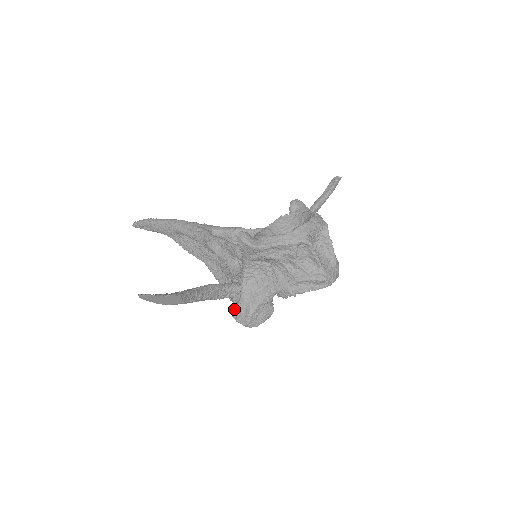
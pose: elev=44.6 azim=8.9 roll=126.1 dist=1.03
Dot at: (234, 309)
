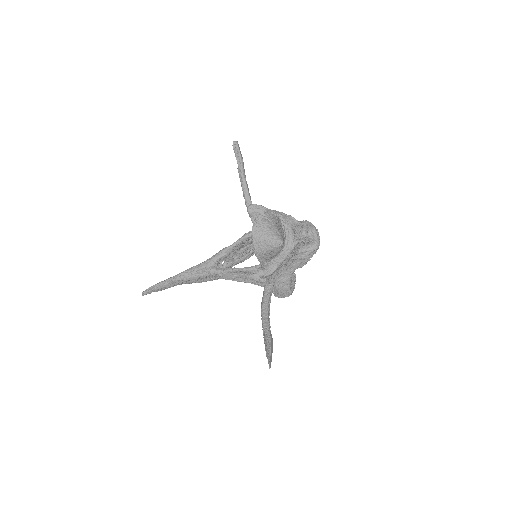
Dot at: (276, 294)
